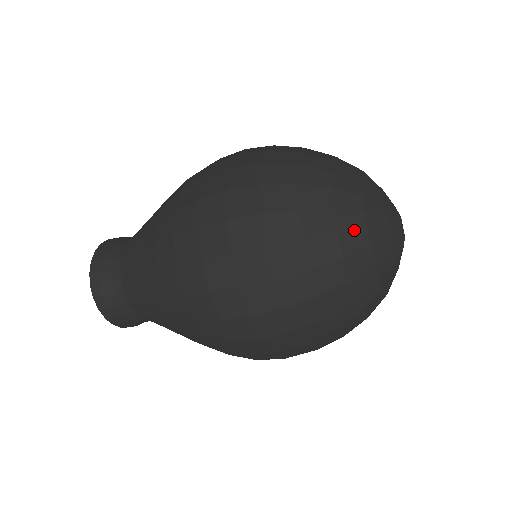
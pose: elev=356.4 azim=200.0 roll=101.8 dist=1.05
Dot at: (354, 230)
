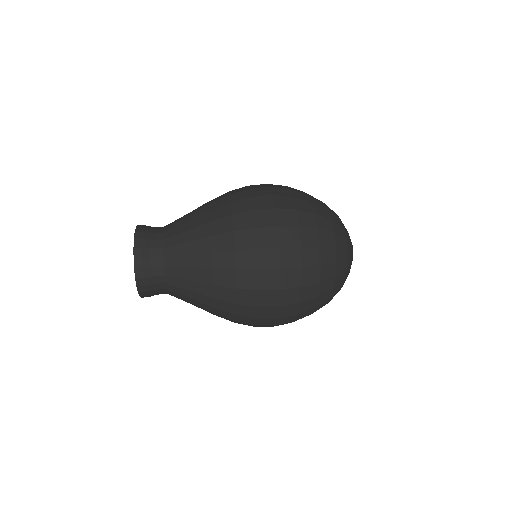
Dot at: (340, 282)
